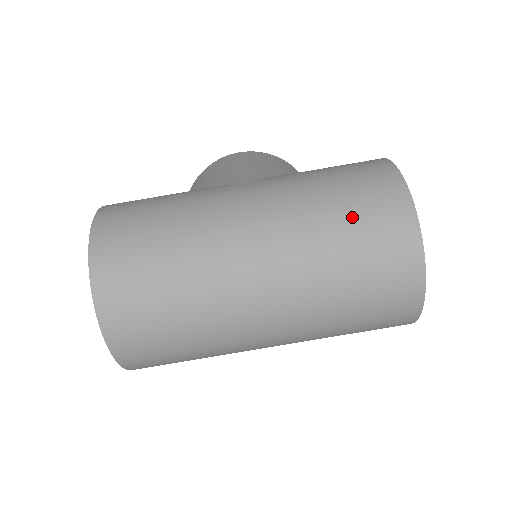
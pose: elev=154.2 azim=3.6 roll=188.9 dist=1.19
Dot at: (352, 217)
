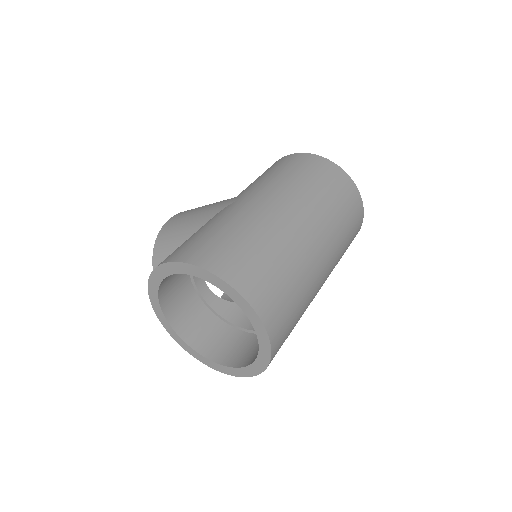
Dot at: (313, 176)
